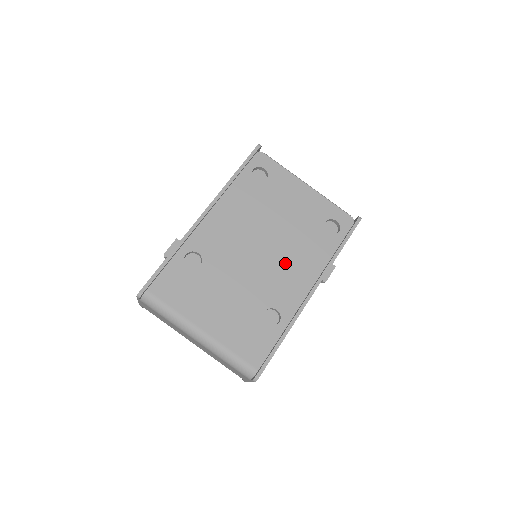
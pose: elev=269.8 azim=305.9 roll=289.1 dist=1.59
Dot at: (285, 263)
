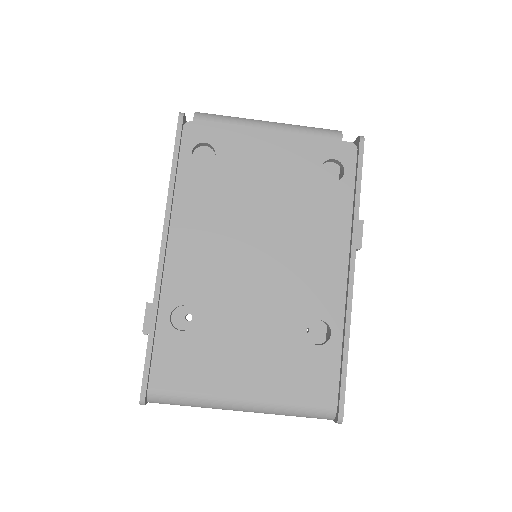
Dot at: (298, 254)
